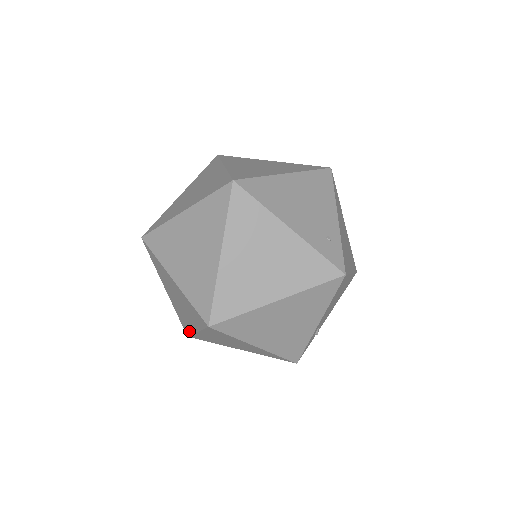
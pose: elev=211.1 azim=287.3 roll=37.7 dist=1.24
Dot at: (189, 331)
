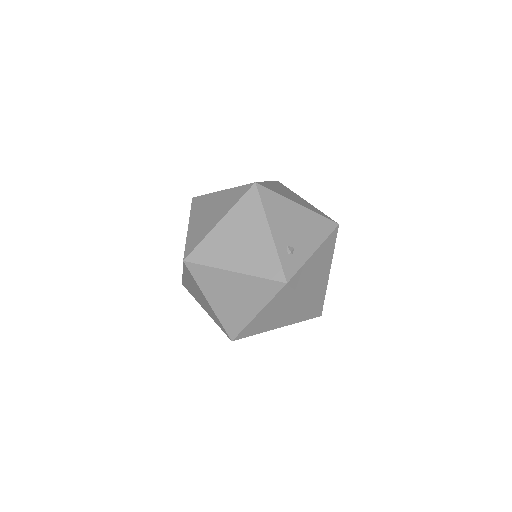
Dot at: (220, 323)
